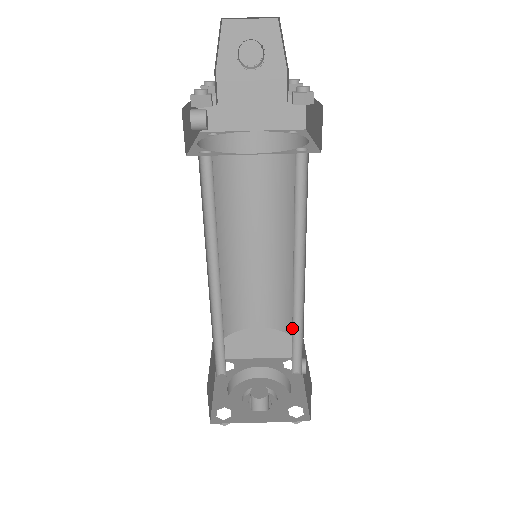
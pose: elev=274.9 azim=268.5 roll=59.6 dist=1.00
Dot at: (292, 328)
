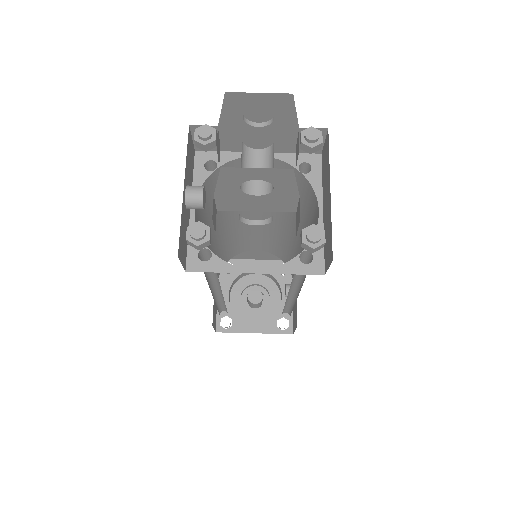
Dot at: occluded
